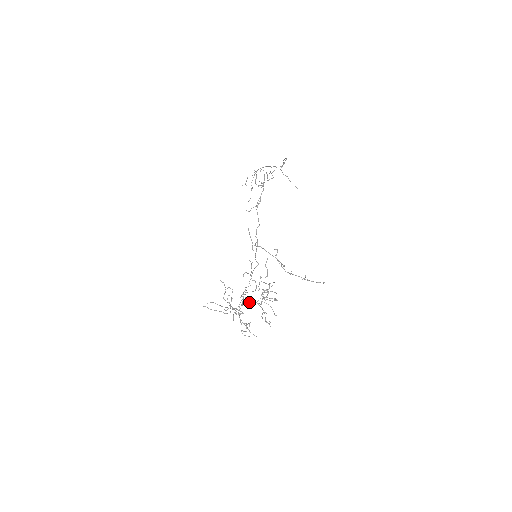
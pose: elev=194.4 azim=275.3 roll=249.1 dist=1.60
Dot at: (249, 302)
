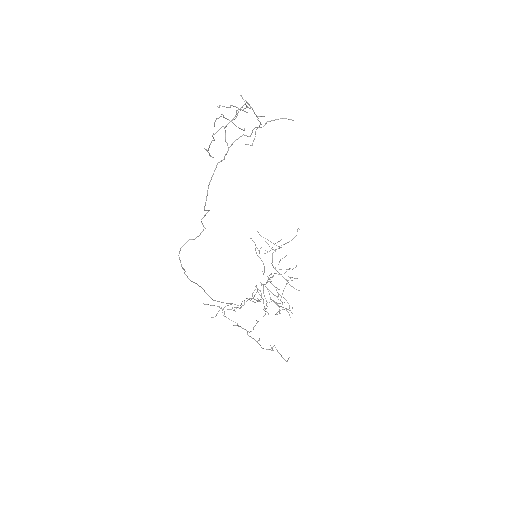
Dot at: occluded
